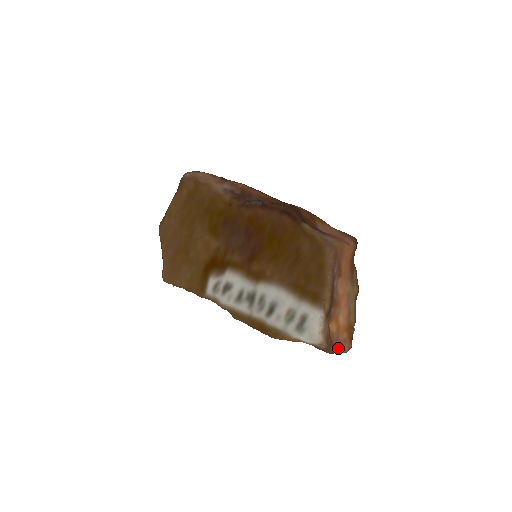
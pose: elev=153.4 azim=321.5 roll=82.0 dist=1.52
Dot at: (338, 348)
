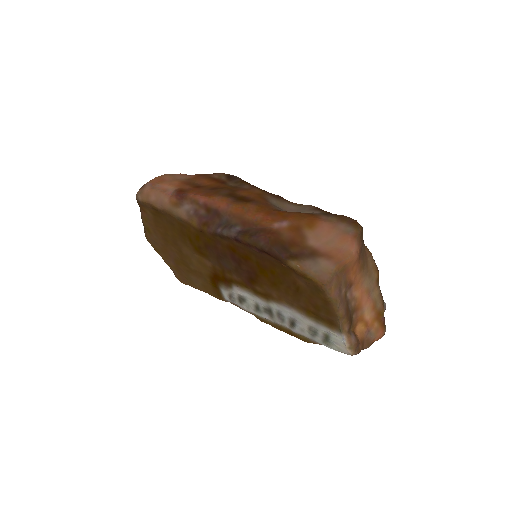
Dot at: (371, 342)
